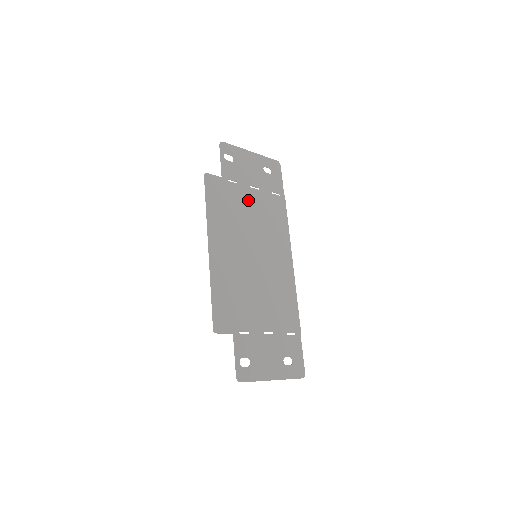
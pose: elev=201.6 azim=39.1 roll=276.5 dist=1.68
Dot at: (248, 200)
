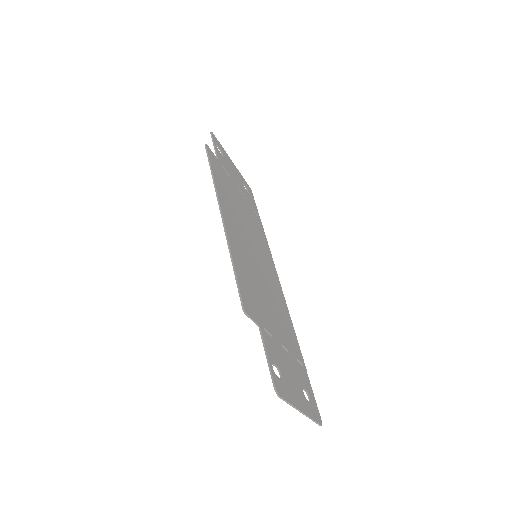
Dot at: (239, 198)
